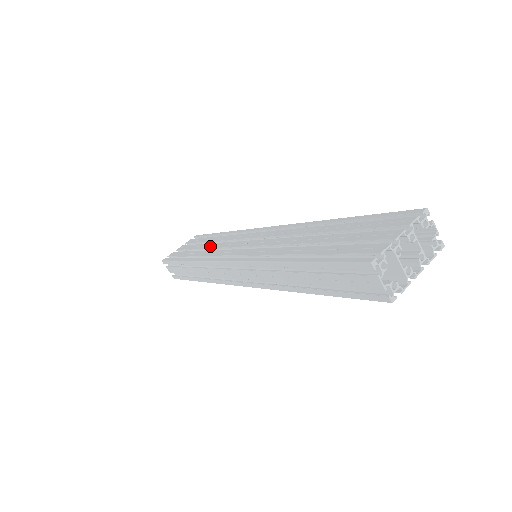
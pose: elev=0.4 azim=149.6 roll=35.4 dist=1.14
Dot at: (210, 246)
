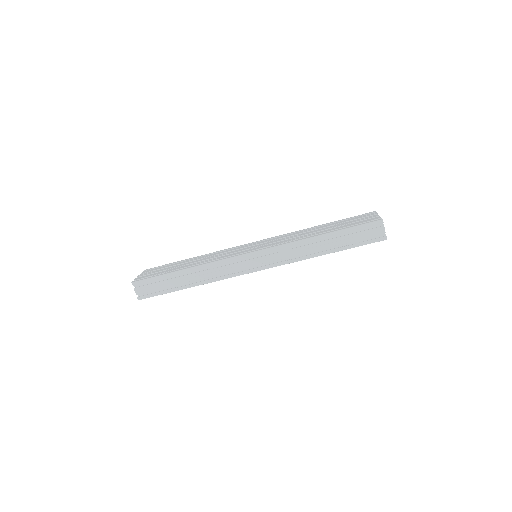
Dot at: (199, 260)
